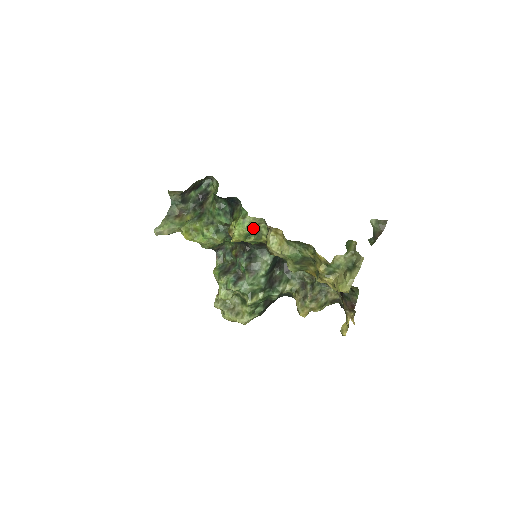
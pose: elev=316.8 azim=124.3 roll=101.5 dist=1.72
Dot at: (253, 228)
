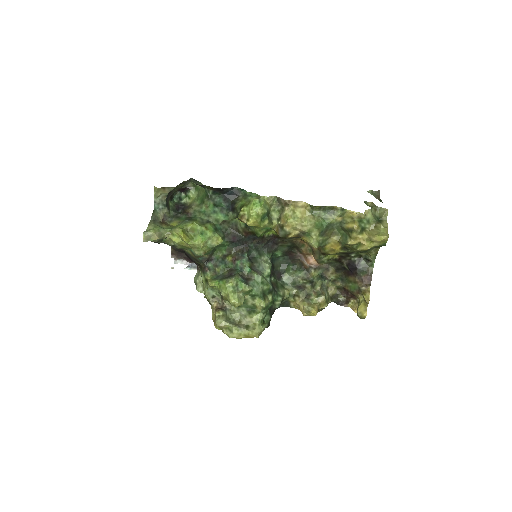
Dot at: (267, 209)
